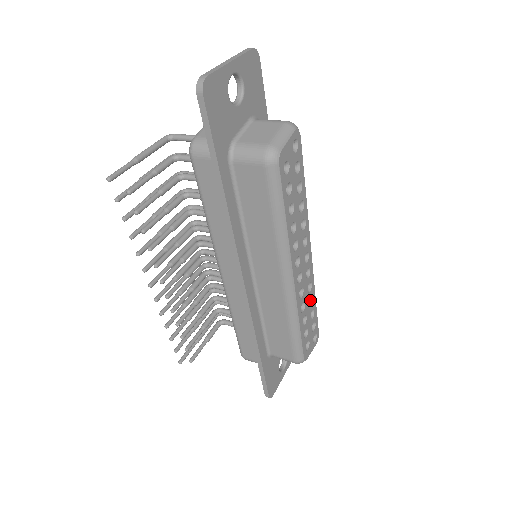
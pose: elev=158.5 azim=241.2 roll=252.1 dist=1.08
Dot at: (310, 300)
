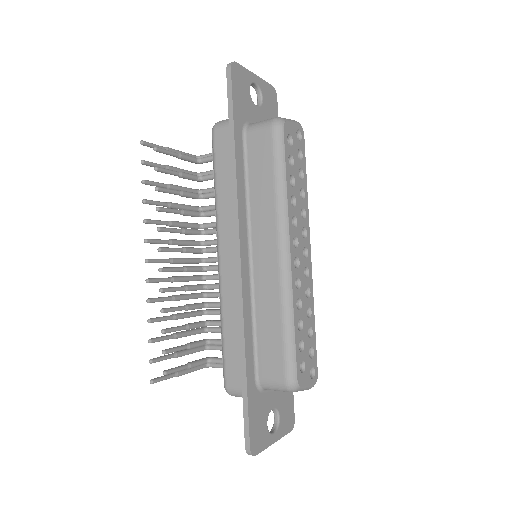
Dot at: (308, 314)
